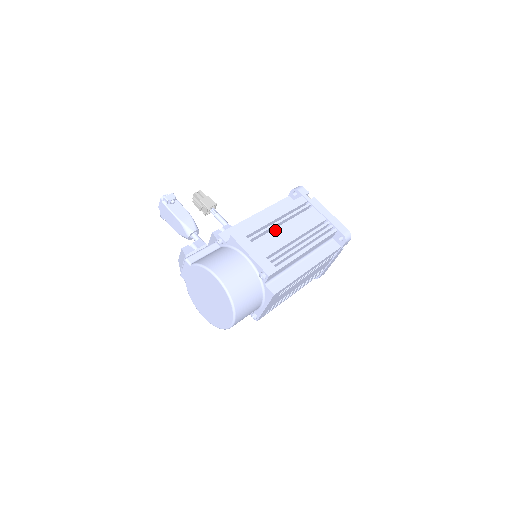
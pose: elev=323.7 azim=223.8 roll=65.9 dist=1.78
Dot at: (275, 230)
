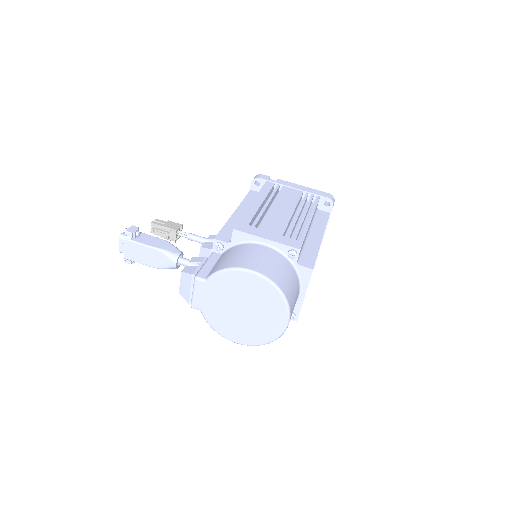
Dot at: (269, 212)
